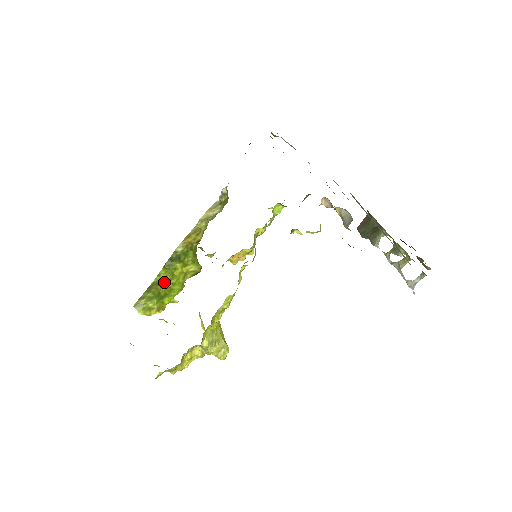
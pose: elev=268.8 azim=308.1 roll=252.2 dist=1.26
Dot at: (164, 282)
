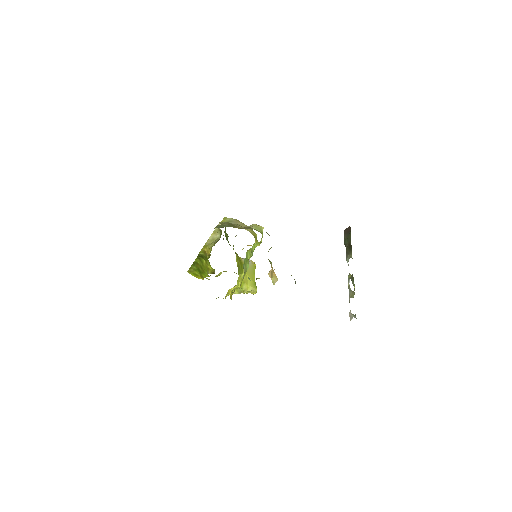
Dot at: (200, 265)
